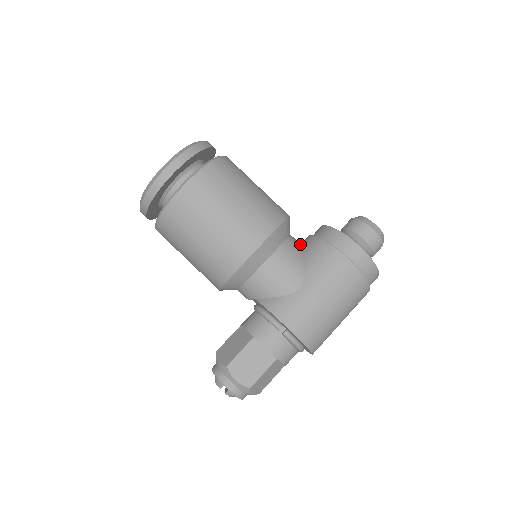
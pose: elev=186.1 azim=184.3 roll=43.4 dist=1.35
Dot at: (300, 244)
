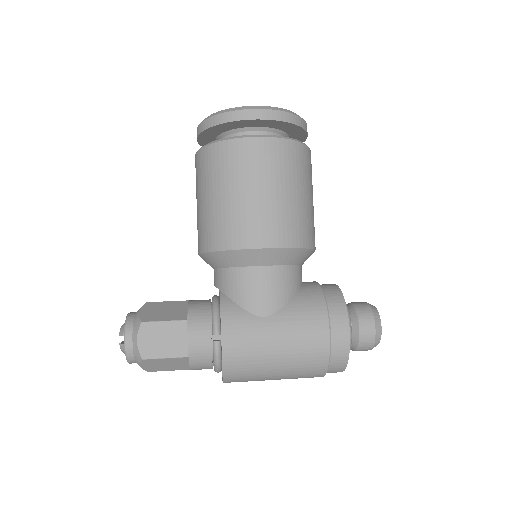
Dot at: occluded
